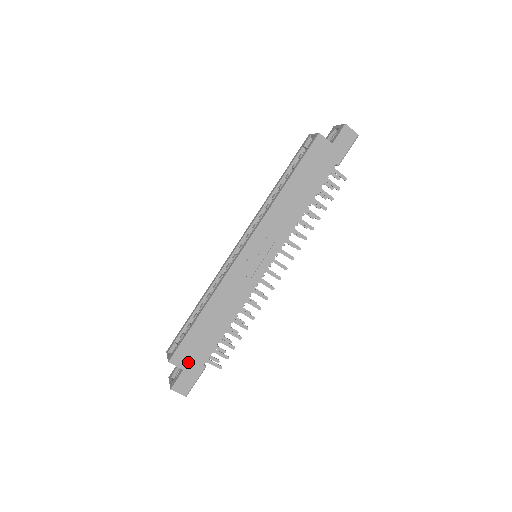
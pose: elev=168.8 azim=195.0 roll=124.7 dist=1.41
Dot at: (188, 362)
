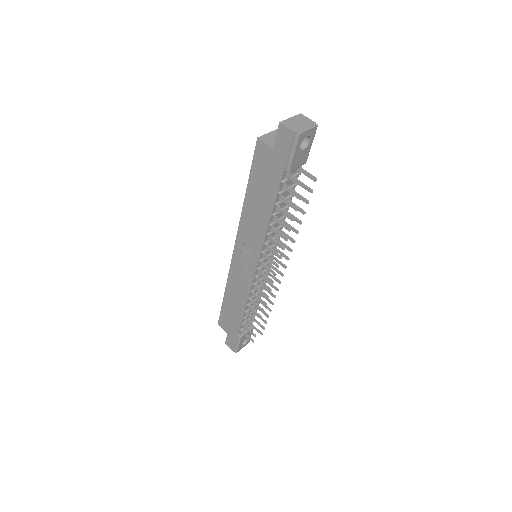
Dot at: (228, 329)
